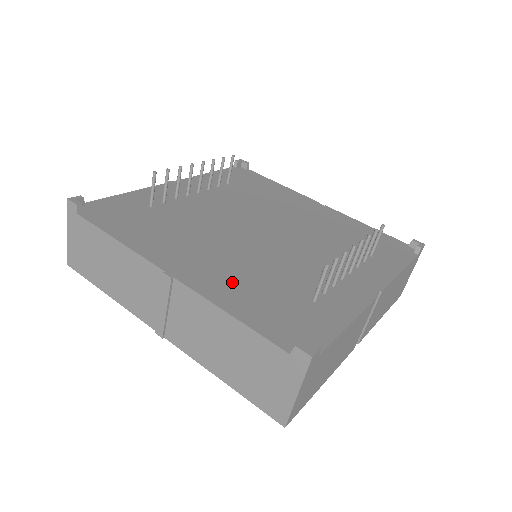
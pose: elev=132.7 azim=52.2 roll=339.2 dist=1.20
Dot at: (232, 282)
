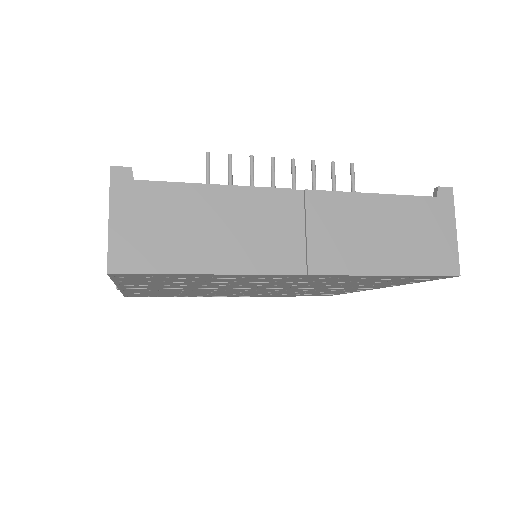
Dot at: occluded
